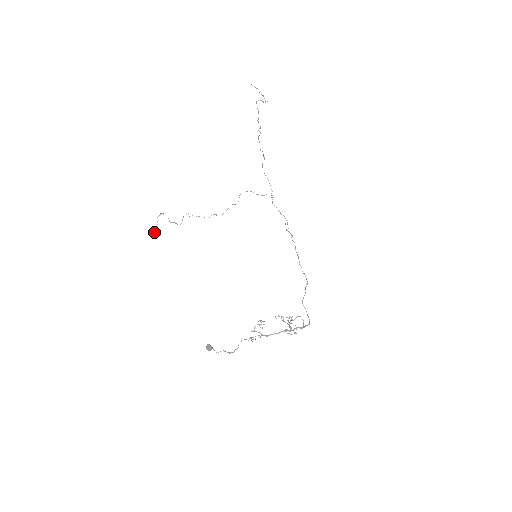
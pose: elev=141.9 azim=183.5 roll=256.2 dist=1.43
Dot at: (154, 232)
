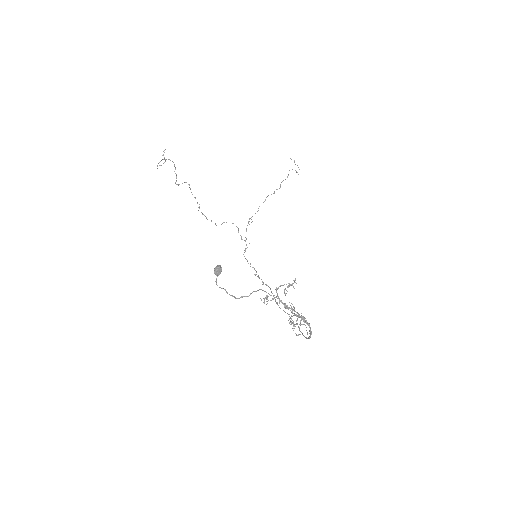
Dot at: occluded
